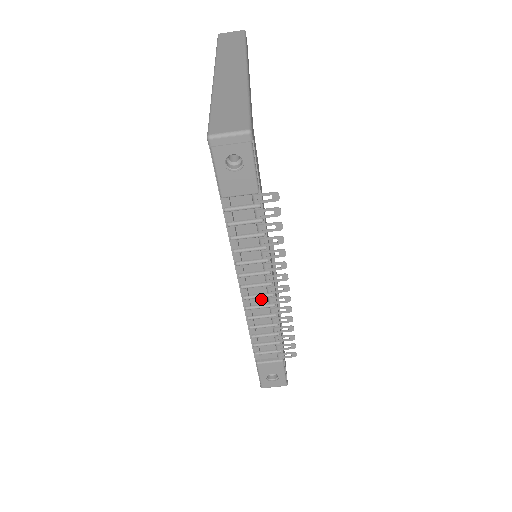
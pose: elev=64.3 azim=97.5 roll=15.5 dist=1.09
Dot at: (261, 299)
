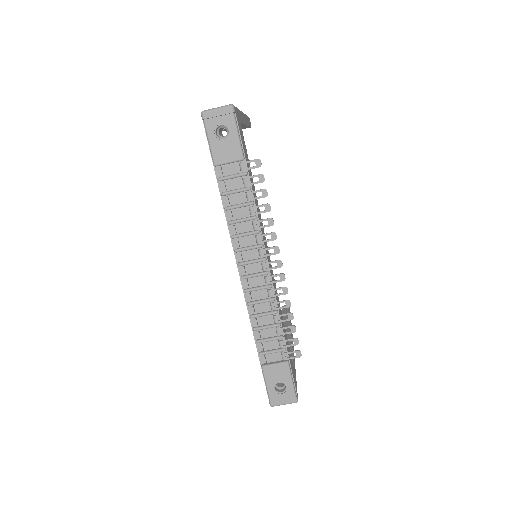
Dot at: (258, 280)
